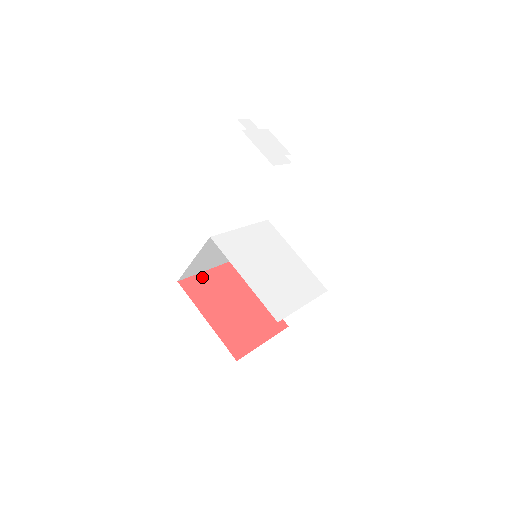
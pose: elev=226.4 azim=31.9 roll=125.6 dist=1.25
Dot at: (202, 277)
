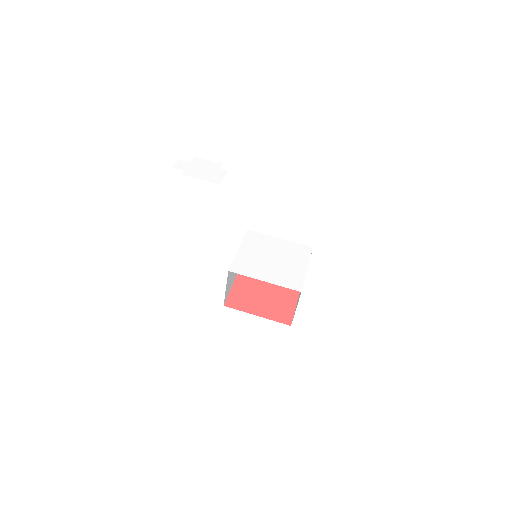
Dot at: (234, 291)
